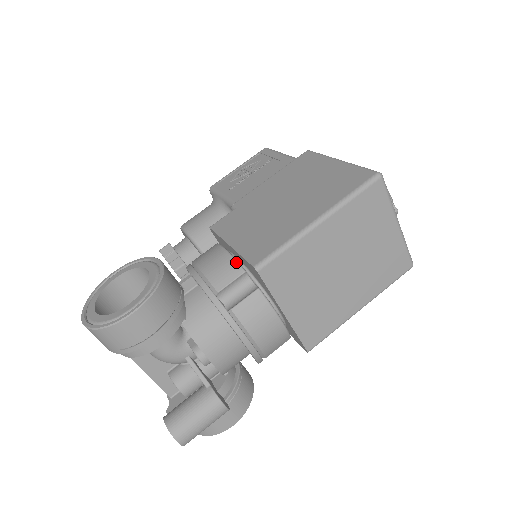
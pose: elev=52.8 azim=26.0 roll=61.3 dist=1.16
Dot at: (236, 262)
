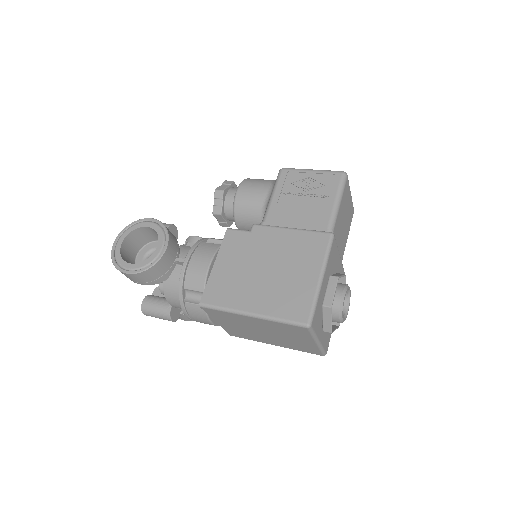
Dot at: (204, 282)
